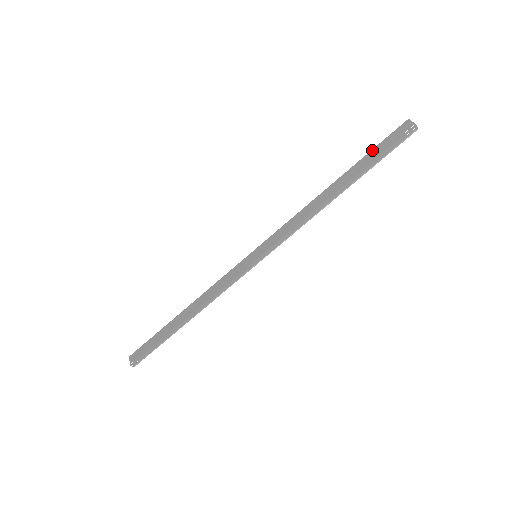
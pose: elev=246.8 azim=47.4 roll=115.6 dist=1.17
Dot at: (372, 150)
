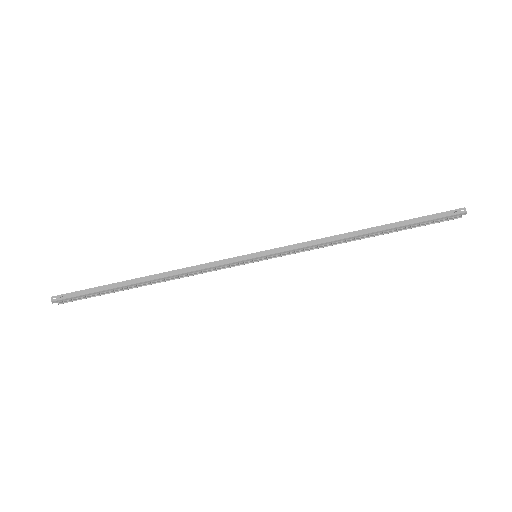
Dot at: occluded
